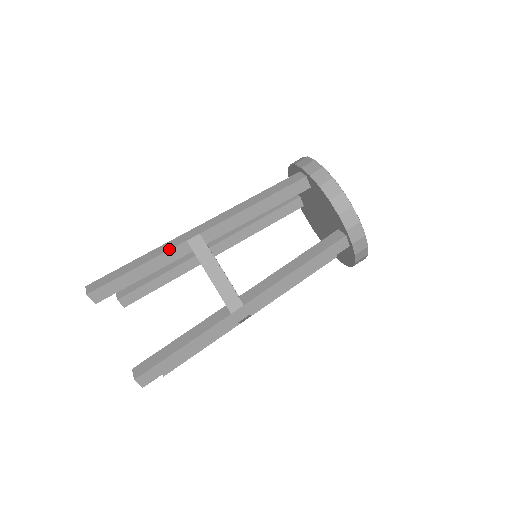
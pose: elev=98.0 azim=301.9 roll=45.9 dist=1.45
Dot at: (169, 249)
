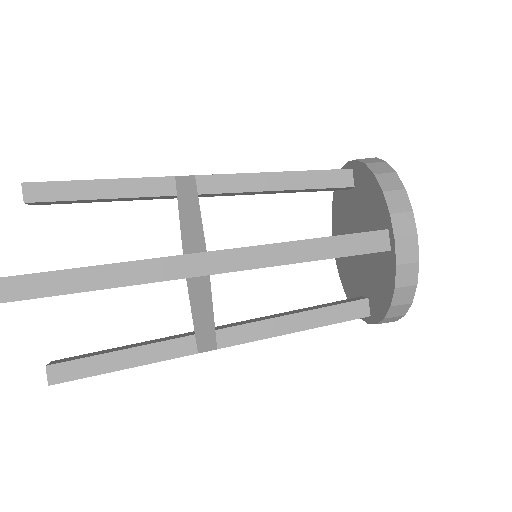
Dot at: (149, 177)
